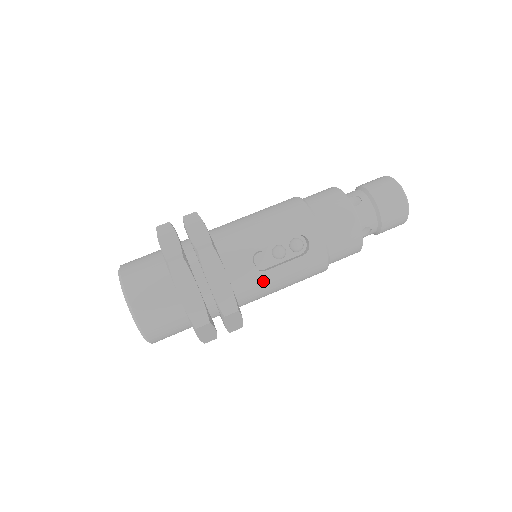
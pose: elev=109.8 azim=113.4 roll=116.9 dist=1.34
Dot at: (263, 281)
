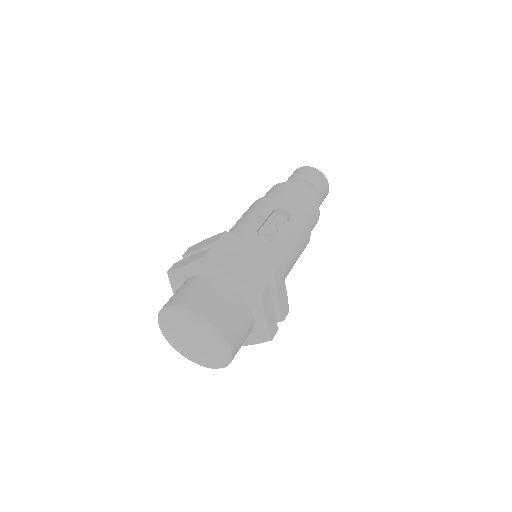
Dot at: (278, 250)
